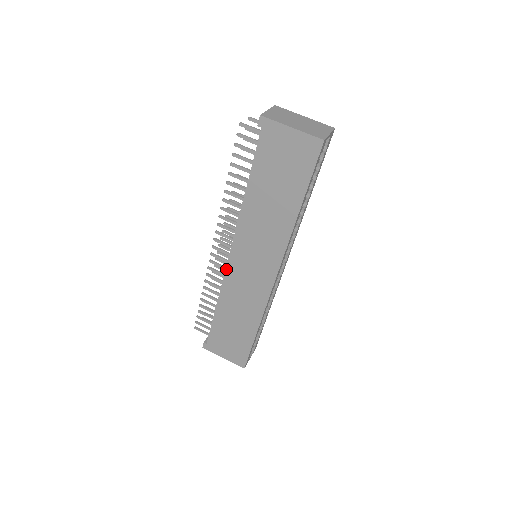
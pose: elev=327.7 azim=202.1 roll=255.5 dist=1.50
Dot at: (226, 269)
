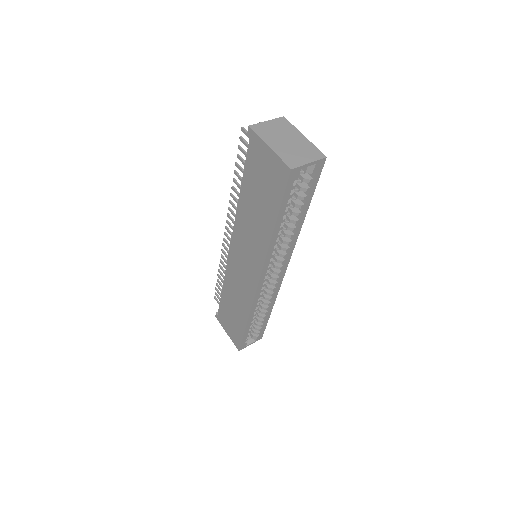
Dot at: (228, 258)
